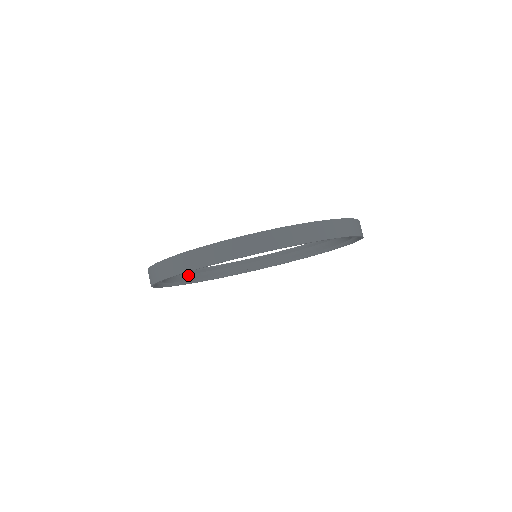
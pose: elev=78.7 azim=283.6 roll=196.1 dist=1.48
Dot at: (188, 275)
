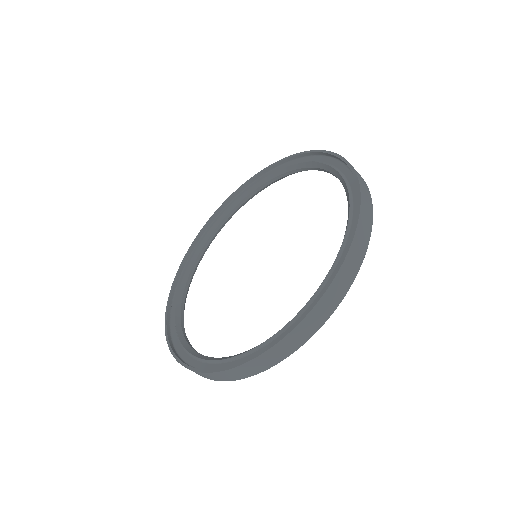
Dot at: (181, 308)
